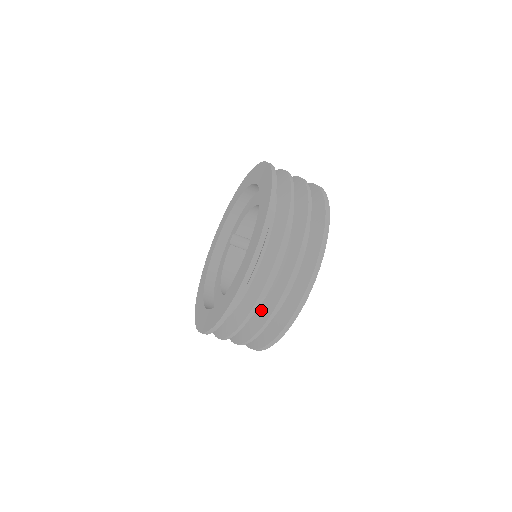
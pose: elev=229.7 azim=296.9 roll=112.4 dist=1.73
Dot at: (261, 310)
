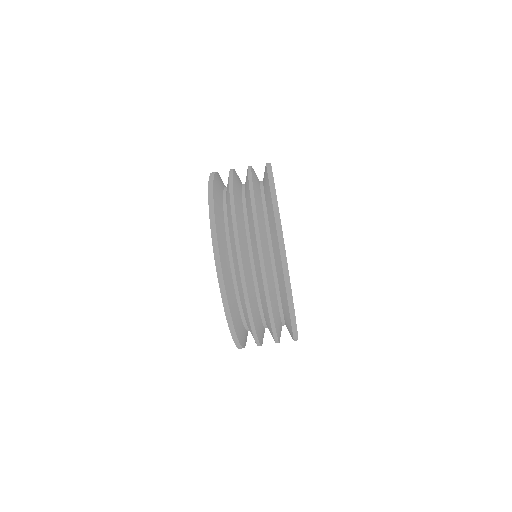
Dot at: (253, 251)
